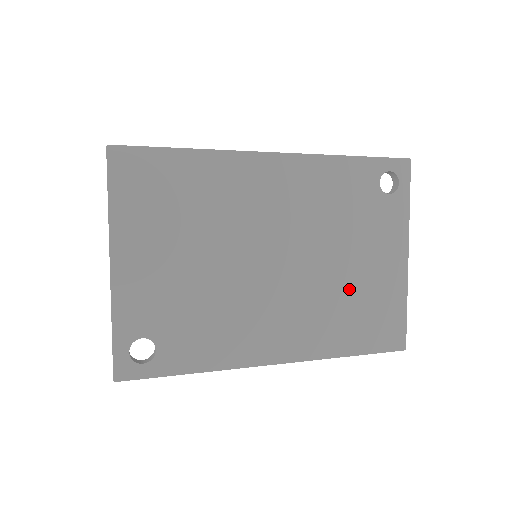
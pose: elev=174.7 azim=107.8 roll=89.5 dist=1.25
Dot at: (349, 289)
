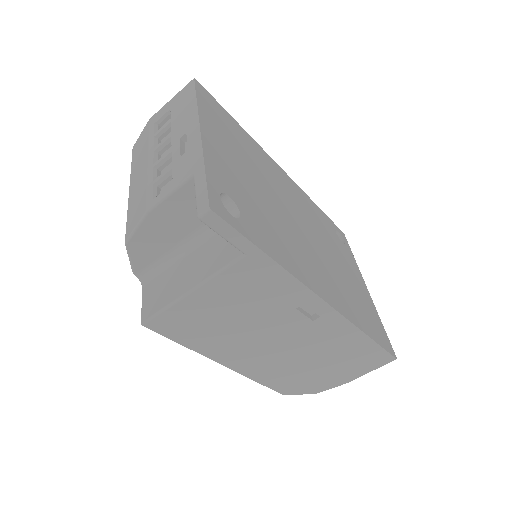
Dot at: (347, 283)
